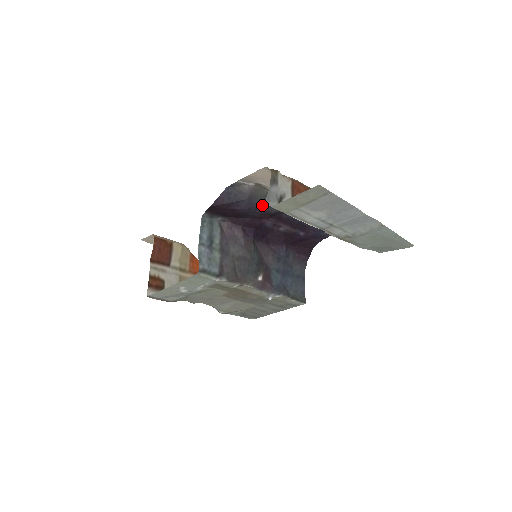
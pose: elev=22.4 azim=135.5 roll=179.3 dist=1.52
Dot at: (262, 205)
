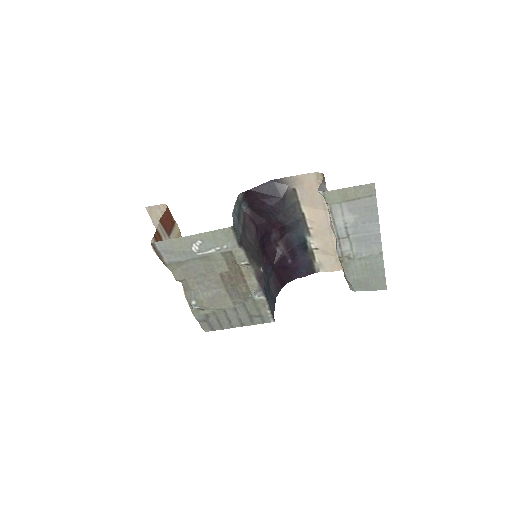
Dot at: (285, 212)
